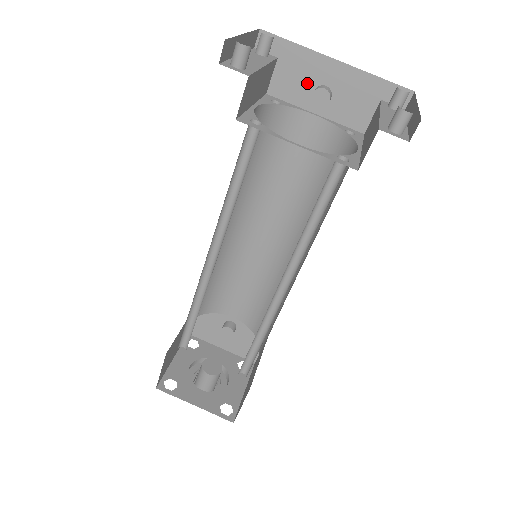
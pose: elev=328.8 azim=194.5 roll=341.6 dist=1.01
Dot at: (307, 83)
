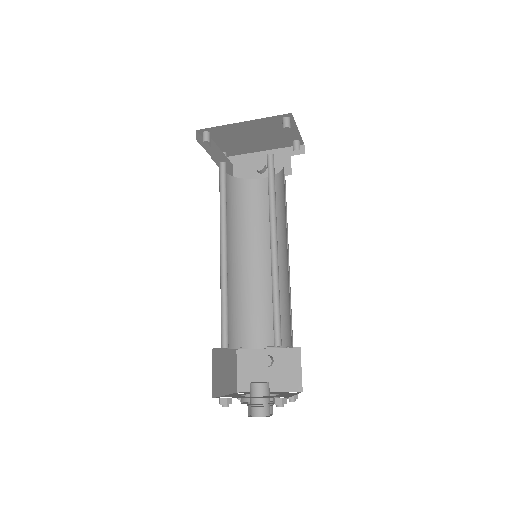
Dot at: (252, 168)
